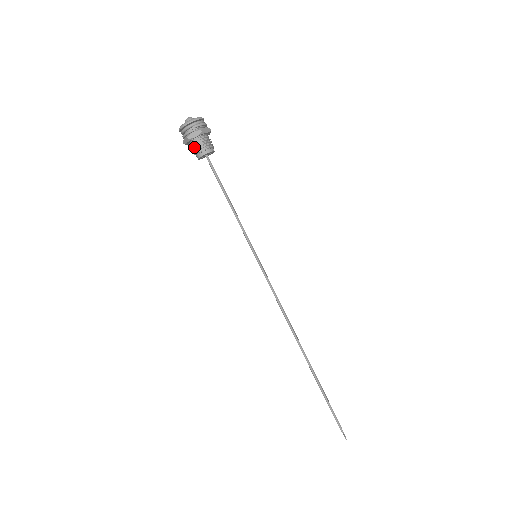
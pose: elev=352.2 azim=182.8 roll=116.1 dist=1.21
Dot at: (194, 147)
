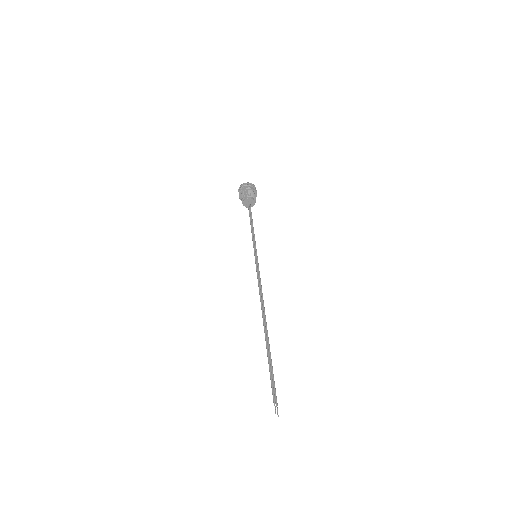
Dot at: (242, 196)
